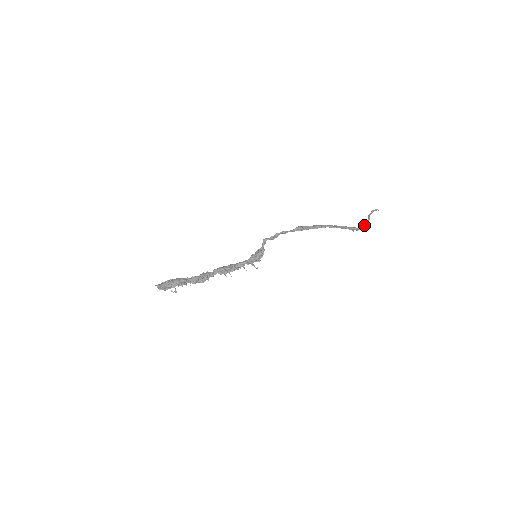
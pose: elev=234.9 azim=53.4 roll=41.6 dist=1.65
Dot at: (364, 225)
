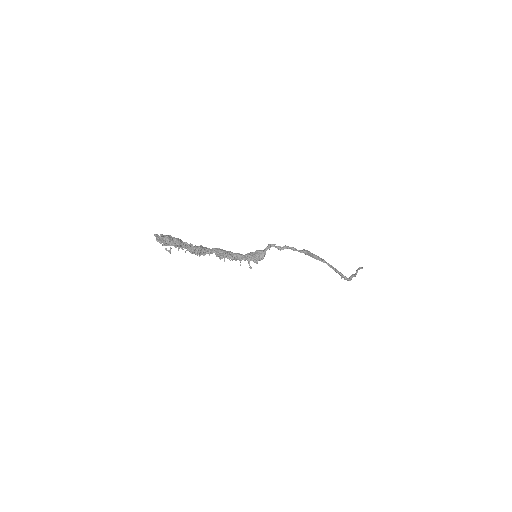
Dot at: occluded
